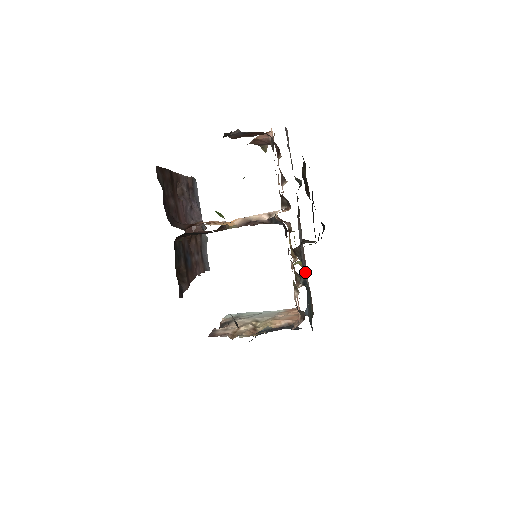
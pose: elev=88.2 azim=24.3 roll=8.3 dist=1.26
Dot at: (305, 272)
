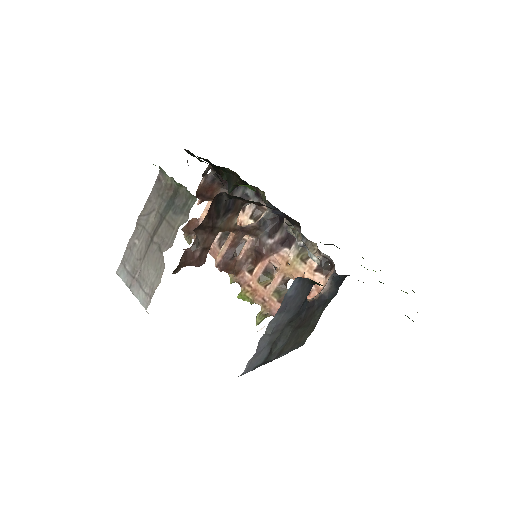
Dot at: occluded
